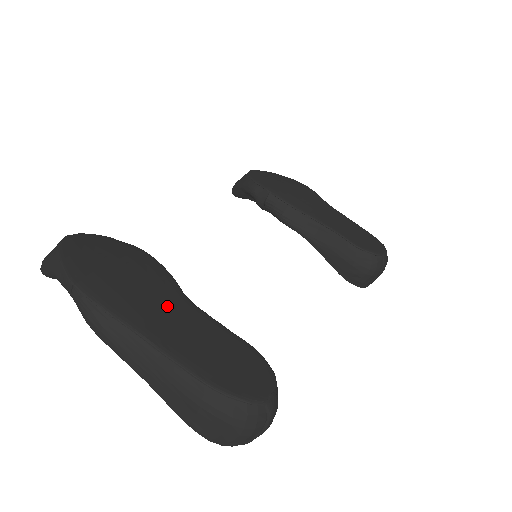
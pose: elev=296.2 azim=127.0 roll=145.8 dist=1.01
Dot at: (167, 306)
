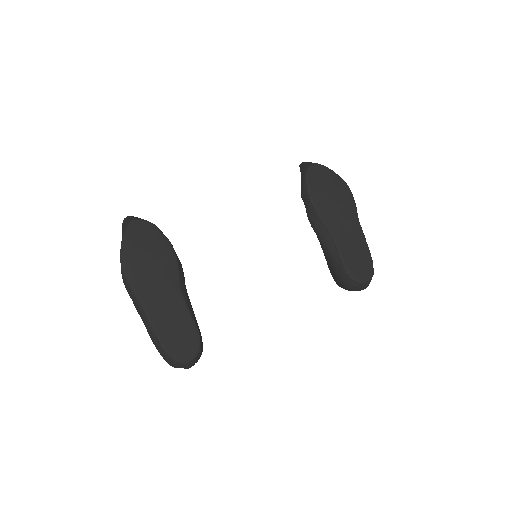
Dot at: (164, 290)
